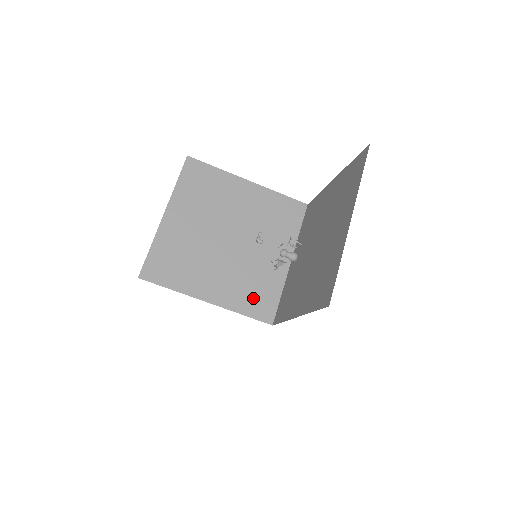
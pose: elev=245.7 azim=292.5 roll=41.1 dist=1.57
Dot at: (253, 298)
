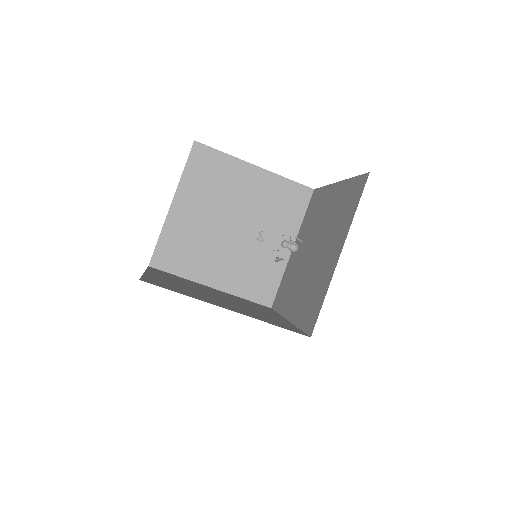
Dot at: (254, 283)
